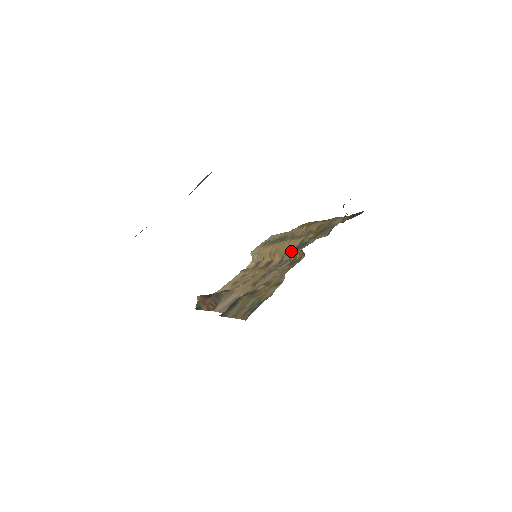
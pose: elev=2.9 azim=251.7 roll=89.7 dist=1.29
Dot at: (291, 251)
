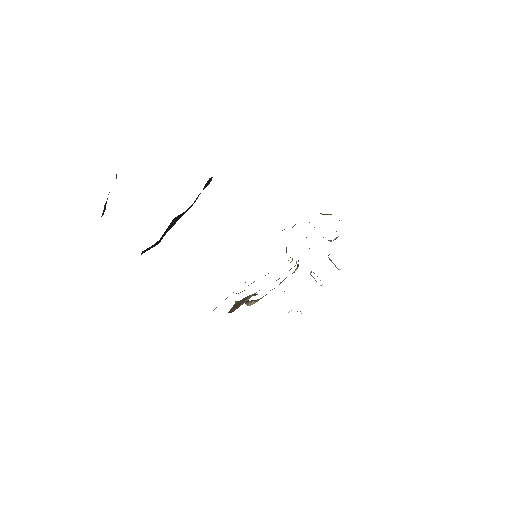
Dot at: occluded
